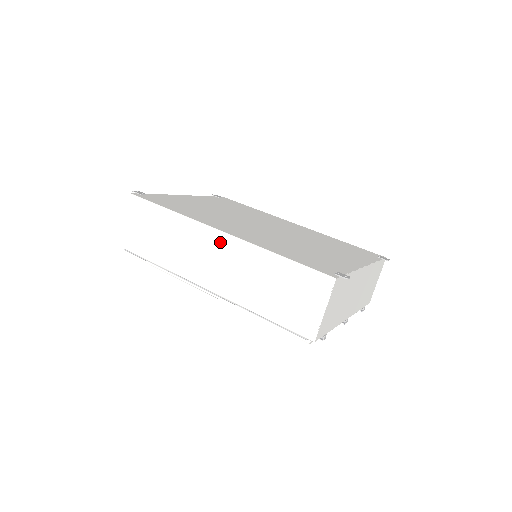
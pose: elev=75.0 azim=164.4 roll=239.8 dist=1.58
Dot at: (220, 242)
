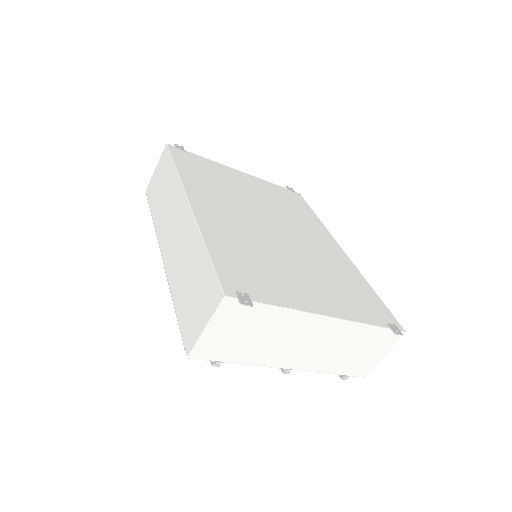
Dot at: (184, 213)
